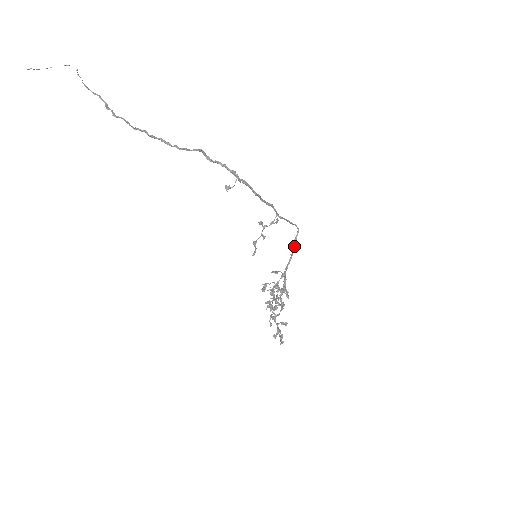
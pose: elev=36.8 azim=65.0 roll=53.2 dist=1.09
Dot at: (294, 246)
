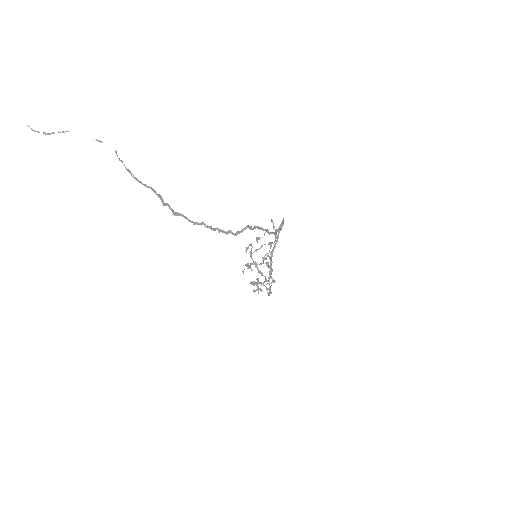
Dot at: occluded
